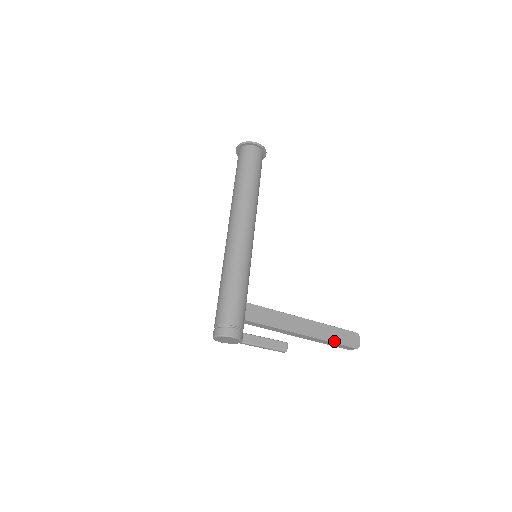
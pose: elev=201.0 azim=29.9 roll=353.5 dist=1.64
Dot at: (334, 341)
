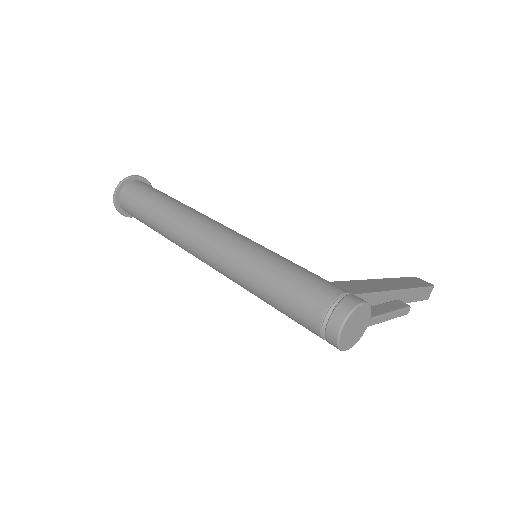
Dot at: (415, 287)
